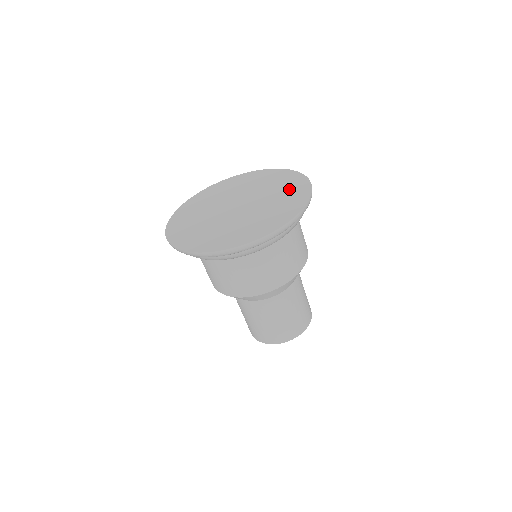
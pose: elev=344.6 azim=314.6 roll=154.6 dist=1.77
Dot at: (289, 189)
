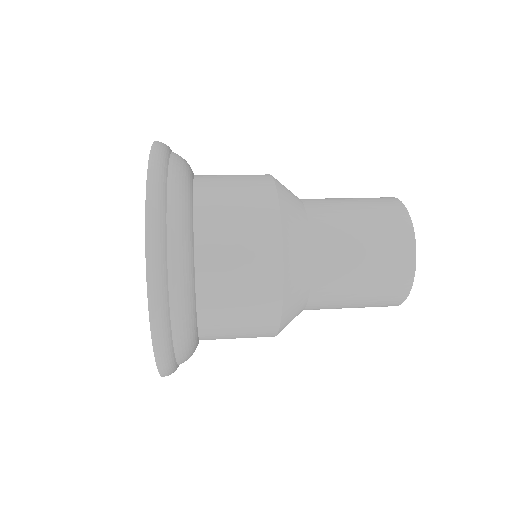
Dot at: occluded
